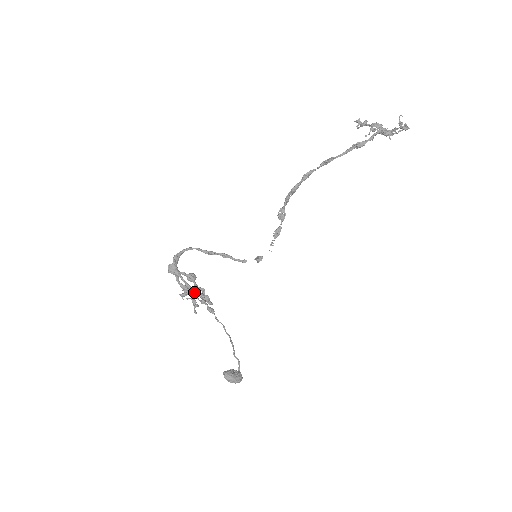
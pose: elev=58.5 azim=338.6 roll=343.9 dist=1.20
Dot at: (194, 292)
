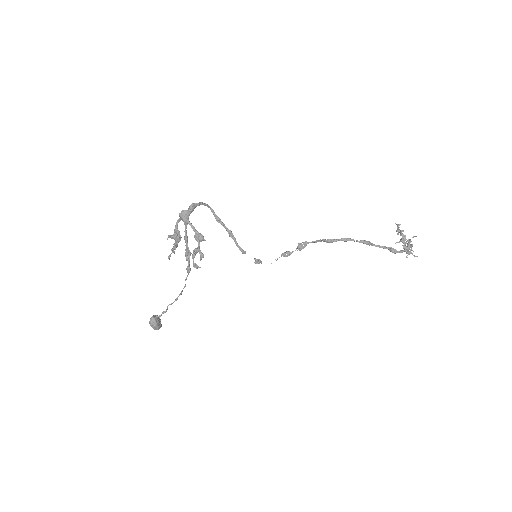
Dot at: (195, 253)
